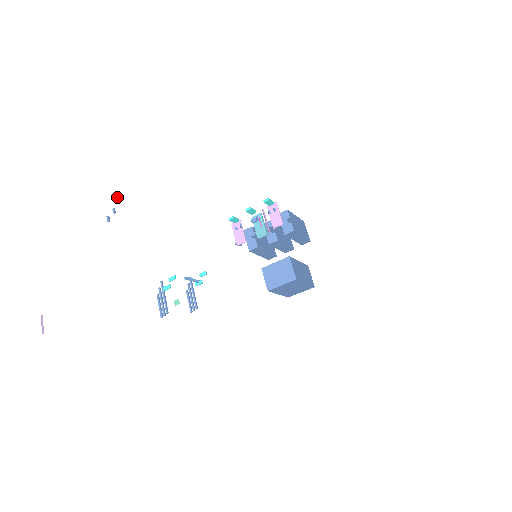
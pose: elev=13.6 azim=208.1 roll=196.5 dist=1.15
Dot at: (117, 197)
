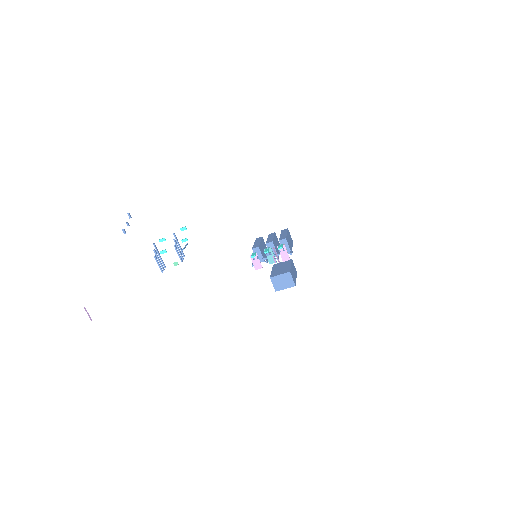
Dot at: (129, 214)
